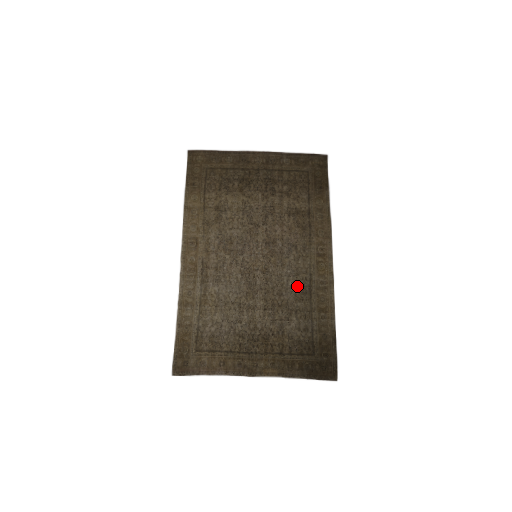
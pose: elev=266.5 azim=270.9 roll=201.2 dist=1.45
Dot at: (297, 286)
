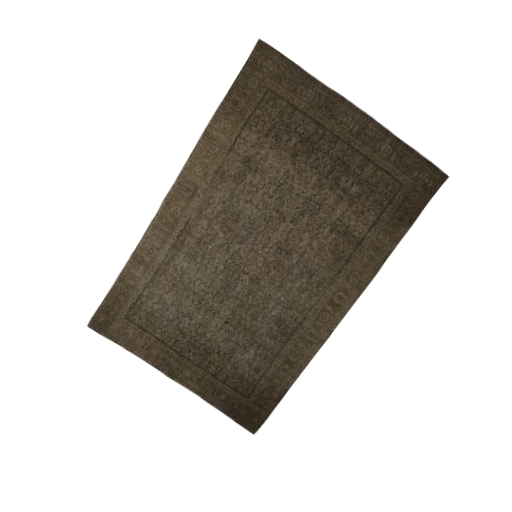
Dot at: (280, 320)
